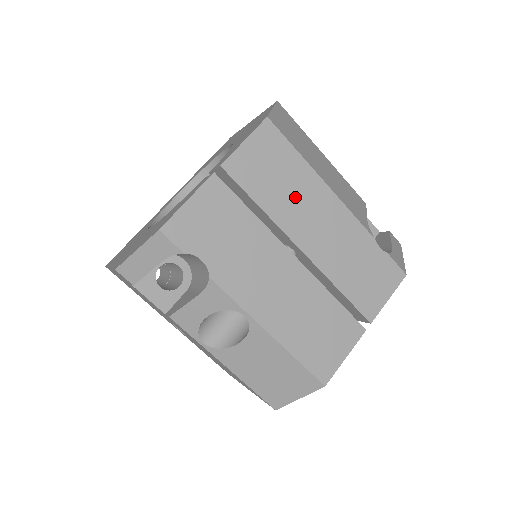
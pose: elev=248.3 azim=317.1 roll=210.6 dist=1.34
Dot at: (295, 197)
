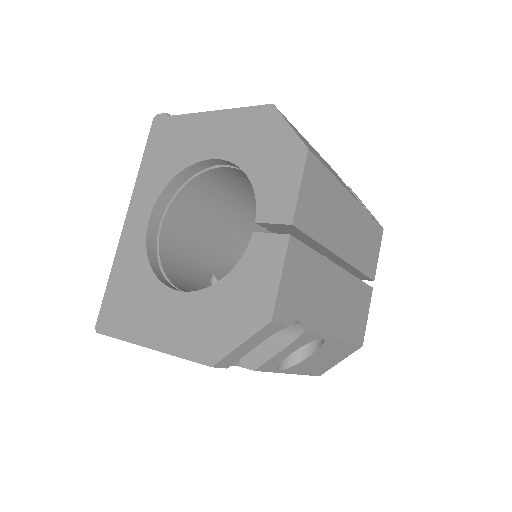
Dot at: (333, 215)
